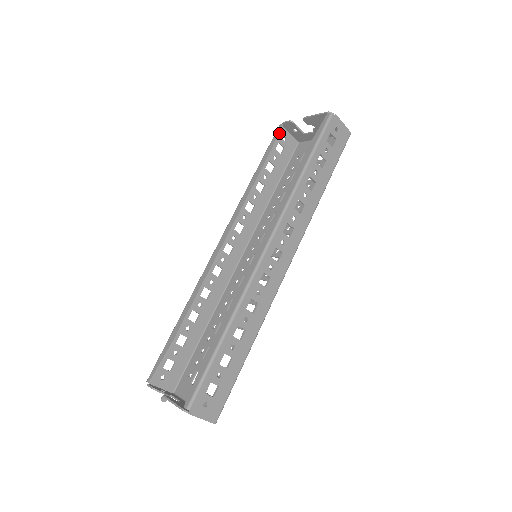
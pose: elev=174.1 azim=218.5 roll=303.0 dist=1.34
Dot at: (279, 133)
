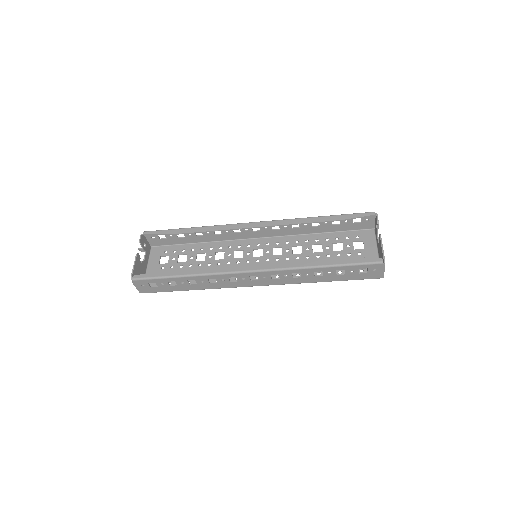
Dot at: (365, 216)
